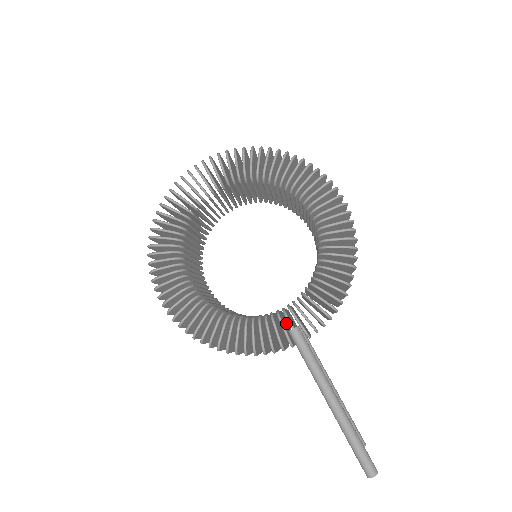
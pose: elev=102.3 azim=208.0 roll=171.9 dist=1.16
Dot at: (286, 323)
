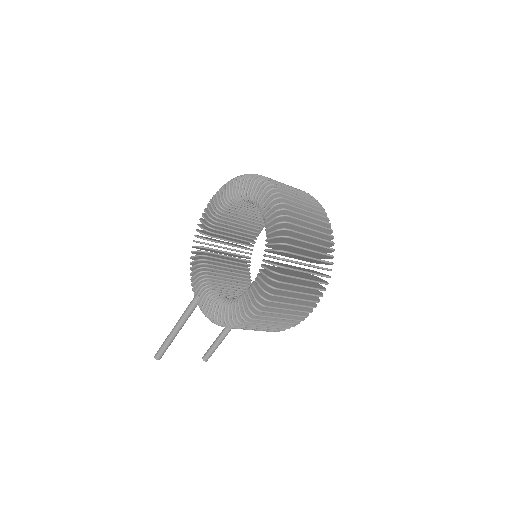
Dot at: occluded
